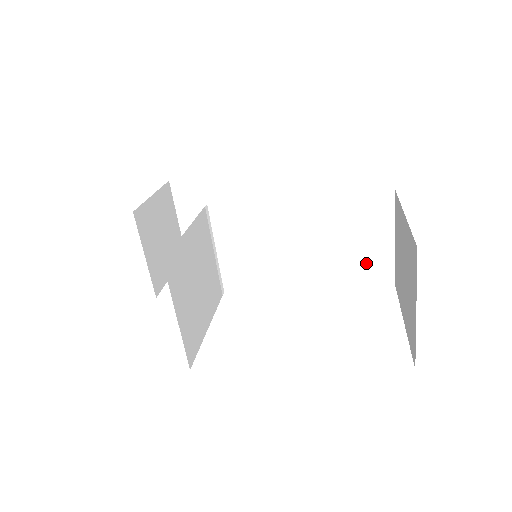
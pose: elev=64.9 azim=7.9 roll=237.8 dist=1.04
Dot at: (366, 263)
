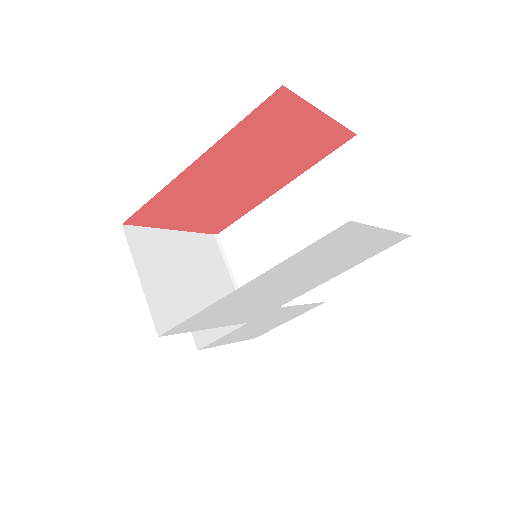
Dot at: (367, 223)
